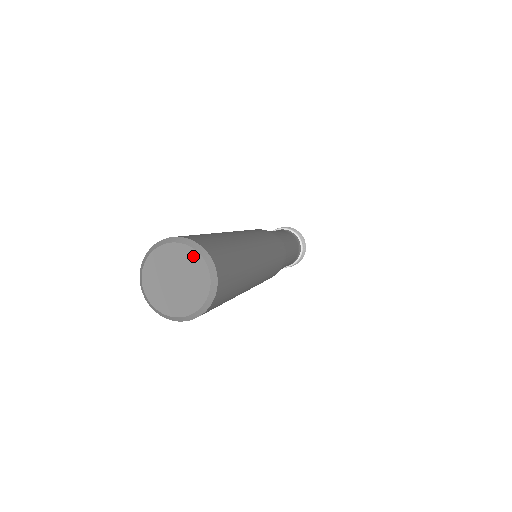
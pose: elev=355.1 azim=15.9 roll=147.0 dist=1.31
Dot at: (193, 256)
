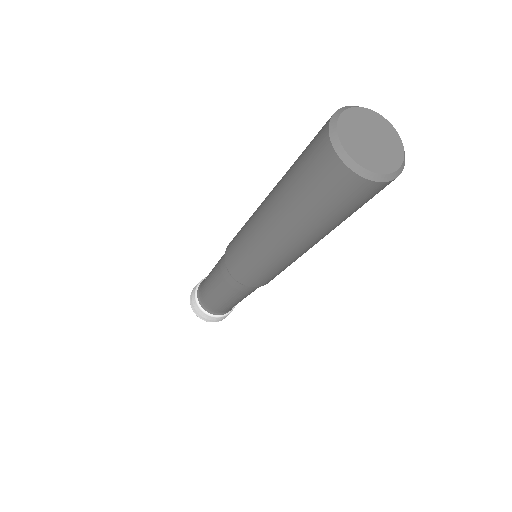
Dot at: (369, 114)
